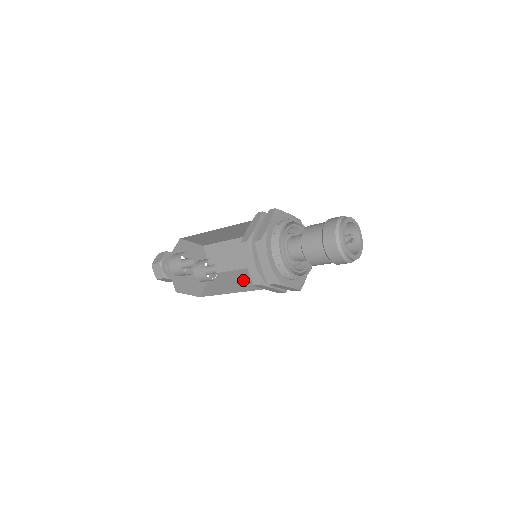
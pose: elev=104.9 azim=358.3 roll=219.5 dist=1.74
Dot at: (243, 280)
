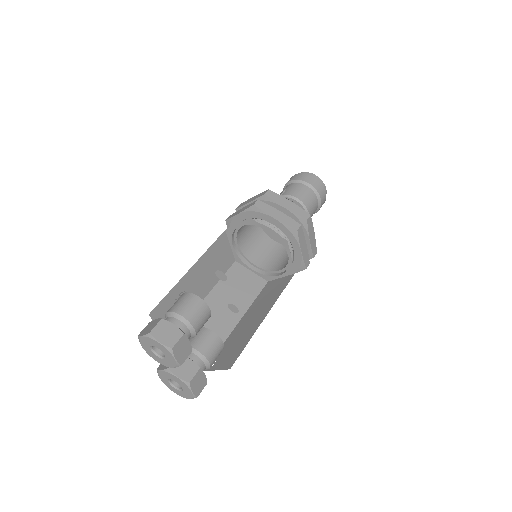
Dot at: (255, 314)
